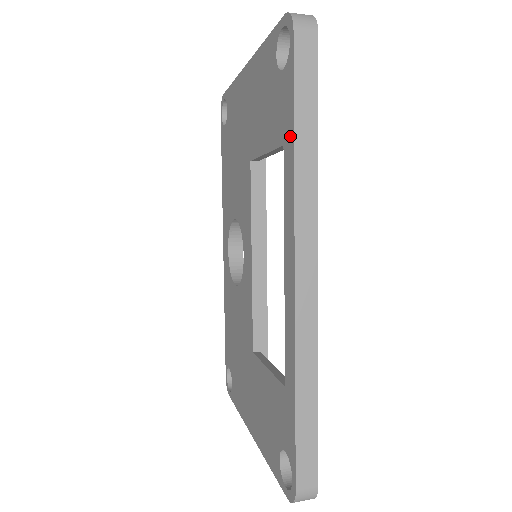
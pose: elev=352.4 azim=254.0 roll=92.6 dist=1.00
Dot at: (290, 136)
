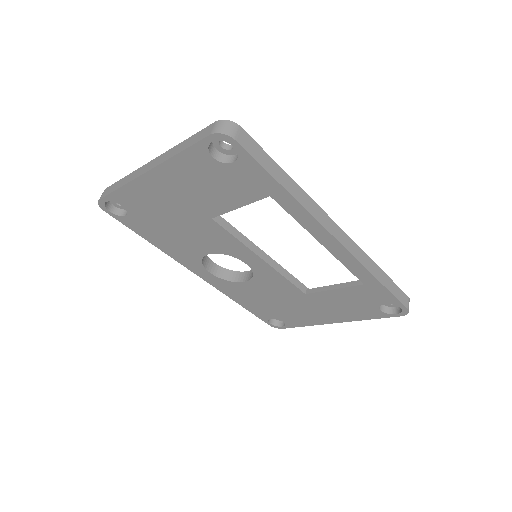
Dot at: (278, 190)
